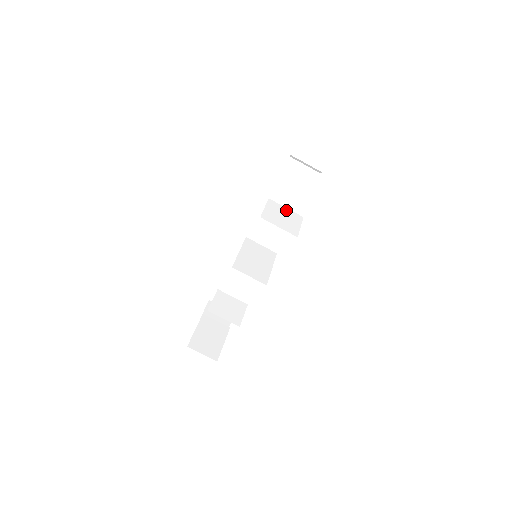
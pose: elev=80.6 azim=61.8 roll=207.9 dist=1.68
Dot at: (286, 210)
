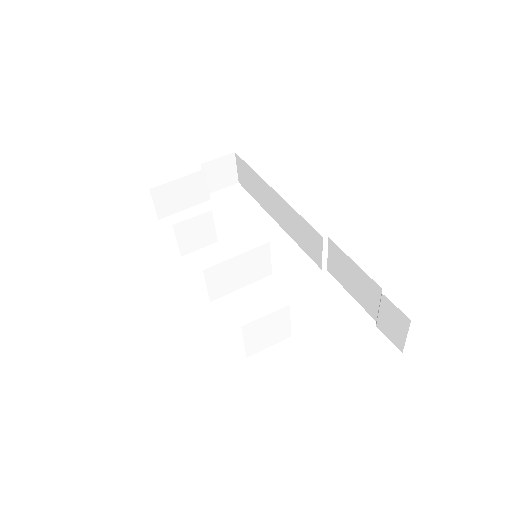
Dot at: (286, 324)
